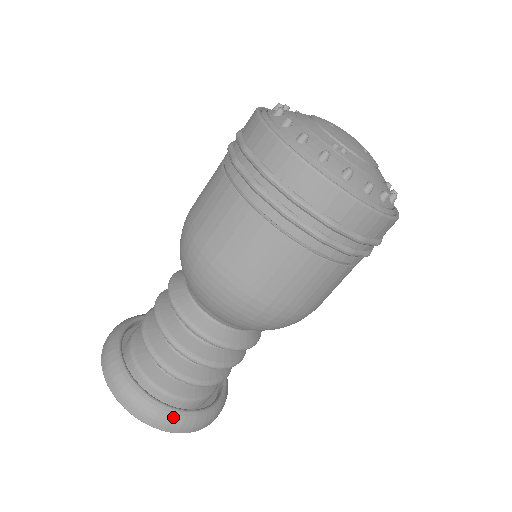
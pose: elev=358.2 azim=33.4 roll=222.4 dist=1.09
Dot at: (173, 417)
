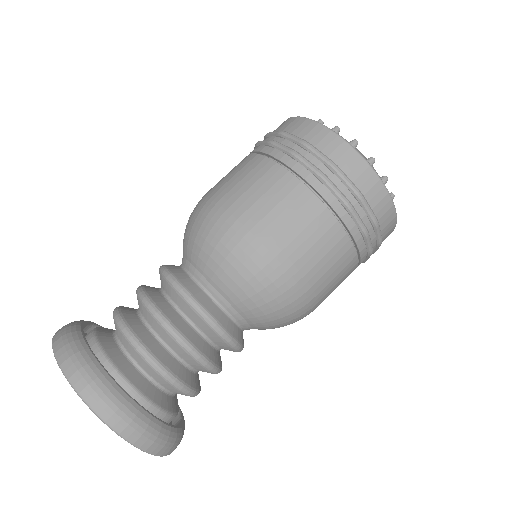
Dot at: (138, 415)
